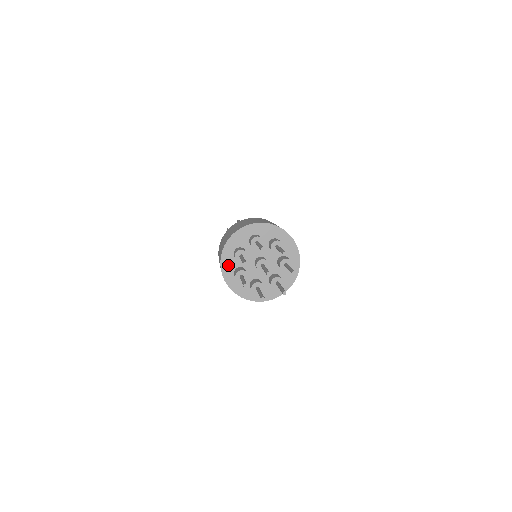
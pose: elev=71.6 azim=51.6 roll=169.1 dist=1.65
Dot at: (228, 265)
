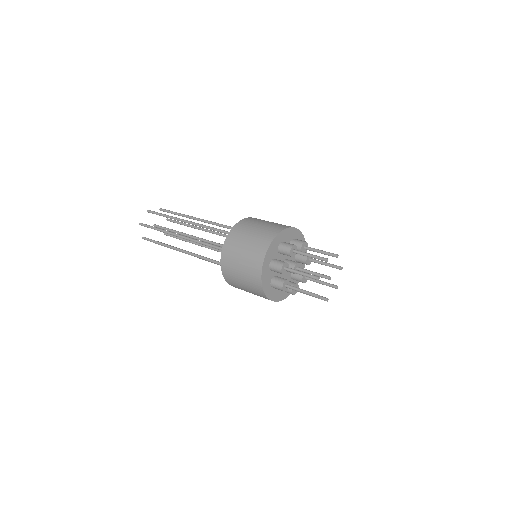
Dot at: (266, 279)
